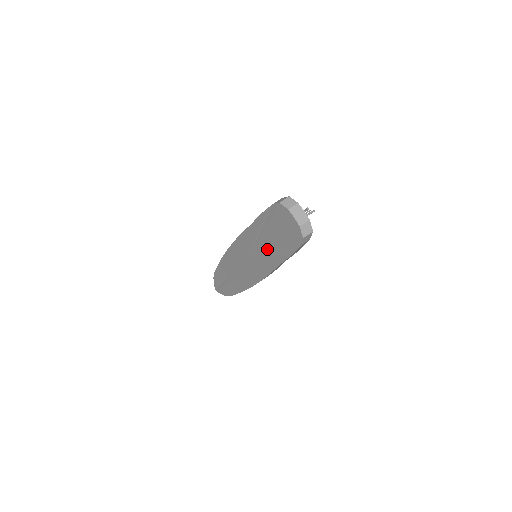
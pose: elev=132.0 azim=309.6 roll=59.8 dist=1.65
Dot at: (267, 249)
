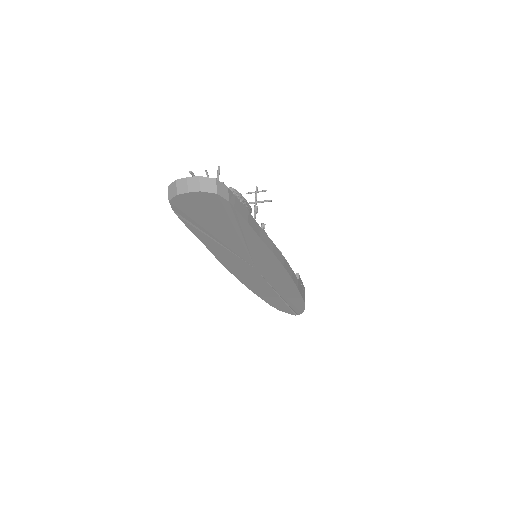
Dot at: (236, 241)
